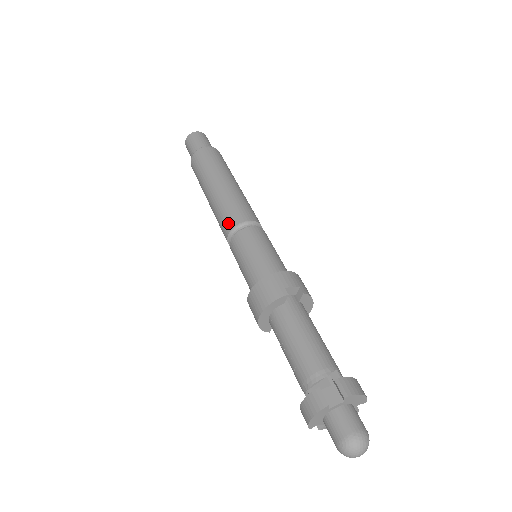
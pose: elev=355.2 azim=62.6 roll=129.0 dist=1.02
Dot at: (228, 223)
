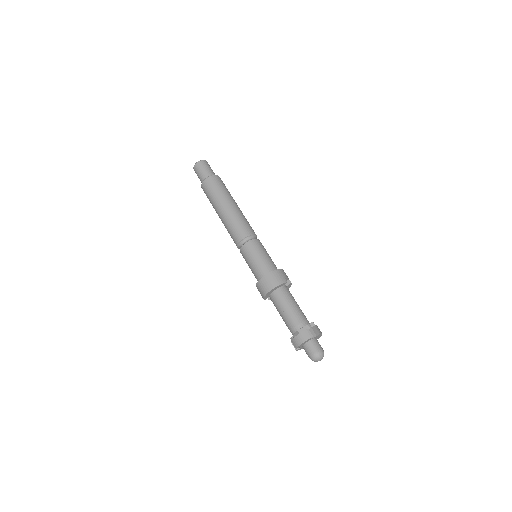
Dot at: (242, 233)
